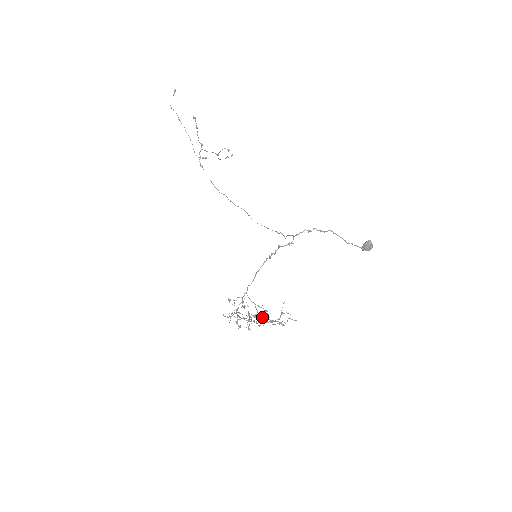
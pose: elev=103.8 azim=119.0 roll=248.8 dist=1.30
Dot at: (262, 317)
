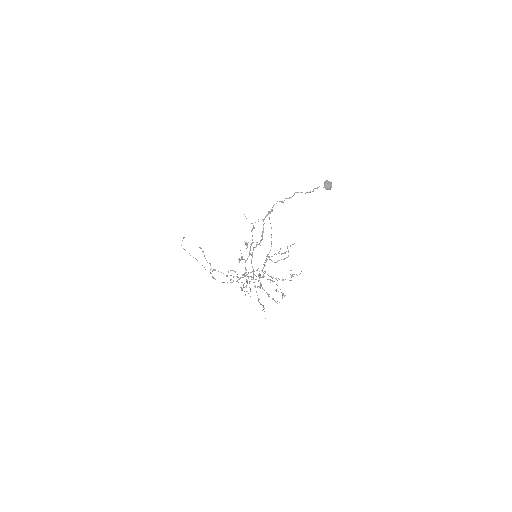
Dot at: (272, 277)
